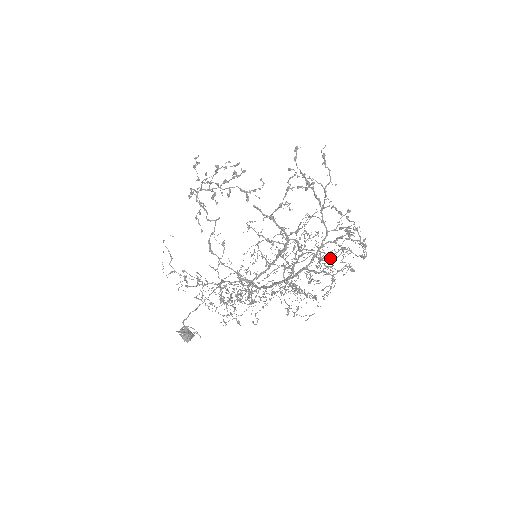
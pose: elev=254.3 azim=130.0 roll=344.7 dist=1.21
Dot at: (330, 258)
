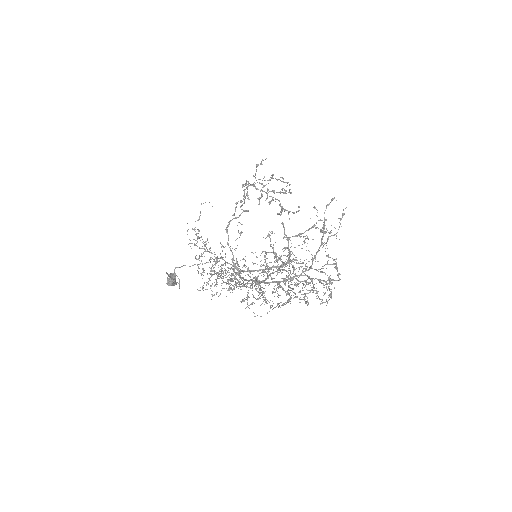
Dot at: (297, 284)
